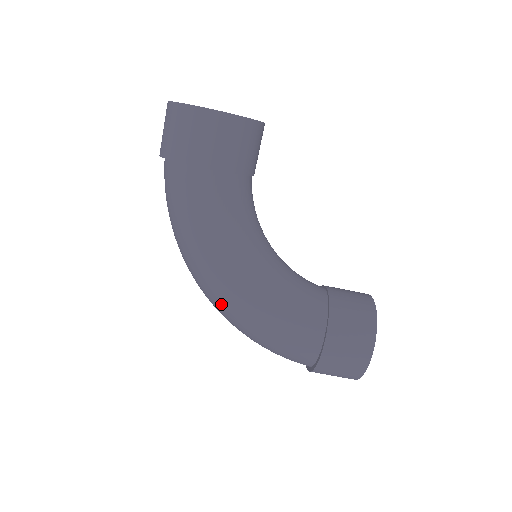
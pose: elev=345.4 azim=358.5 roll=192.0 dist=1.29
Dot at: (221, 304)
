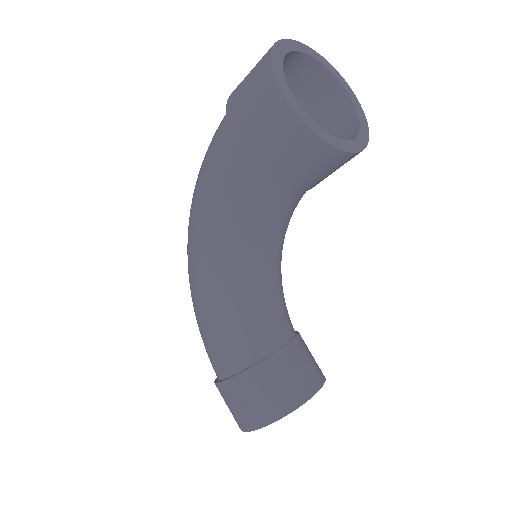
Dot at: (188, 263)
